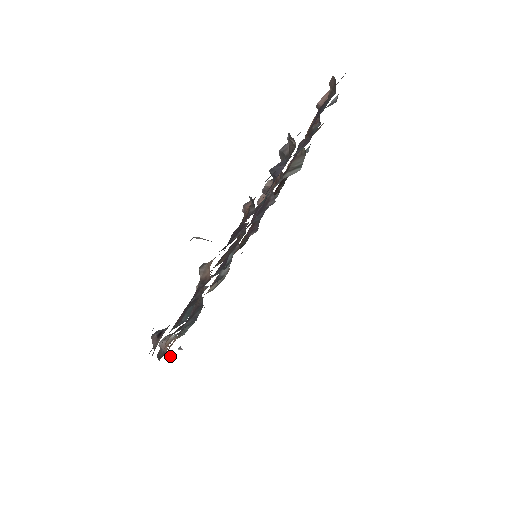
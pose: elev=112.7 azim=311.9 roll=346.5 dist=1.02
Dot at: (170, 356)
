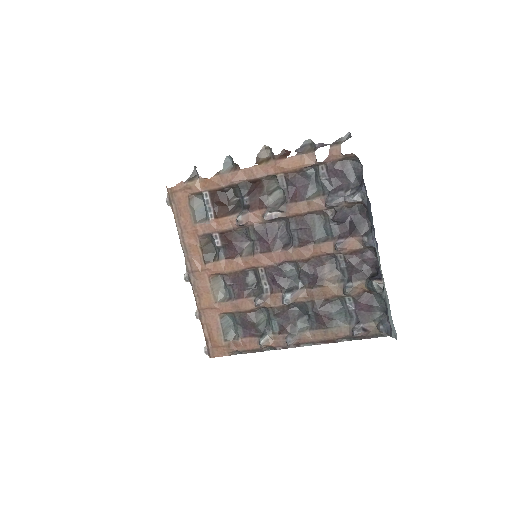
Dot at: (235, 352)
